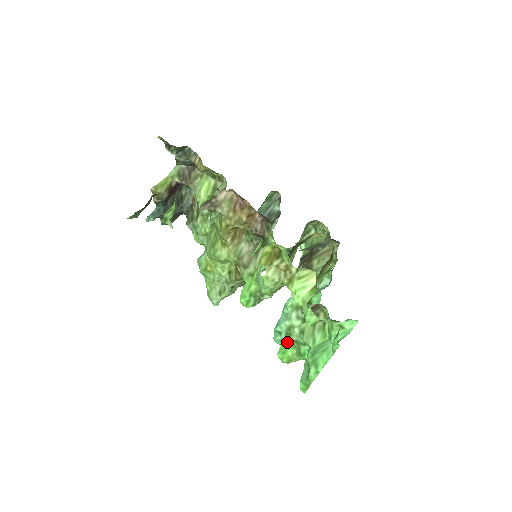
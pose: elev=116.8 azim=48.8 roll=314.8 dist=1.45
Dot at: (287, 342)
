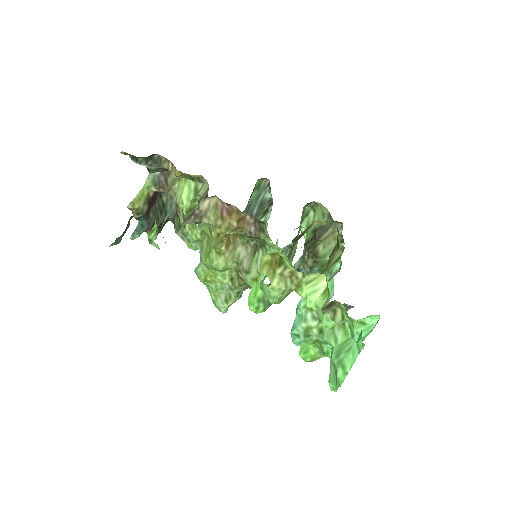
Dot at: (307, 343)
